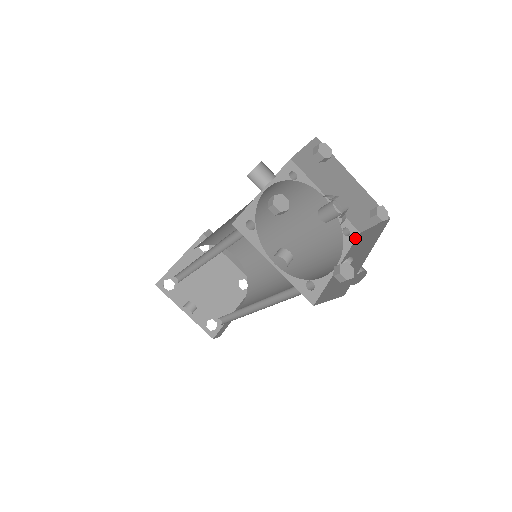
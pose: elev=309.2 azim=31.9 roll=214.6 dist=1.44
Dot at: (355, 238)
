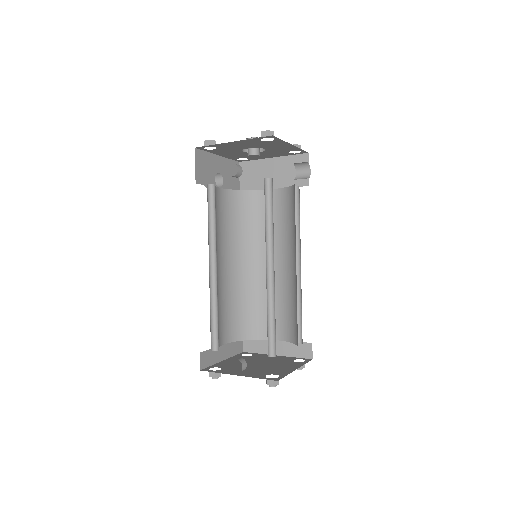
Dot at: occluded
